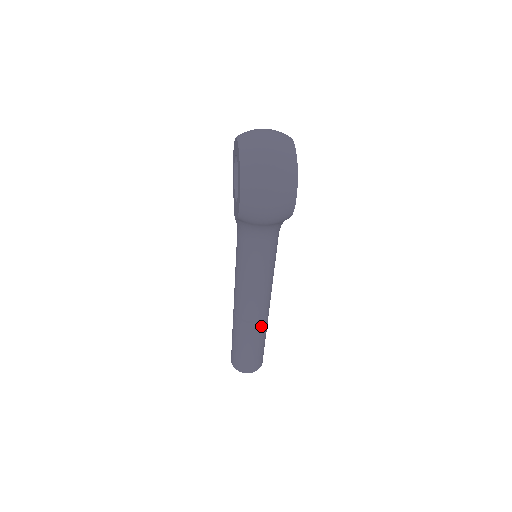
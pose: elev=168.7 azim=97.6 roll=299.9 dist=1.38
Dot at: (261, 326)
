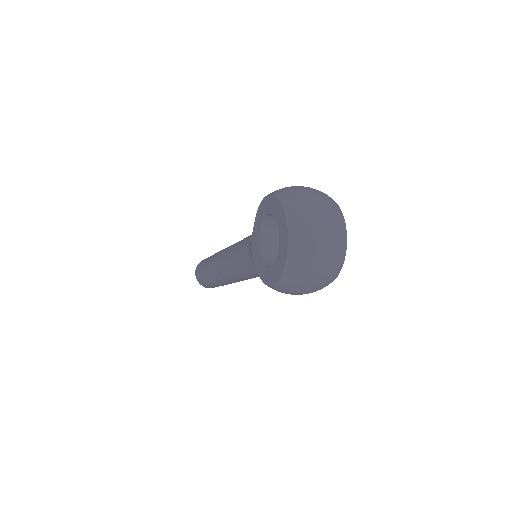
Dot at: occluded
